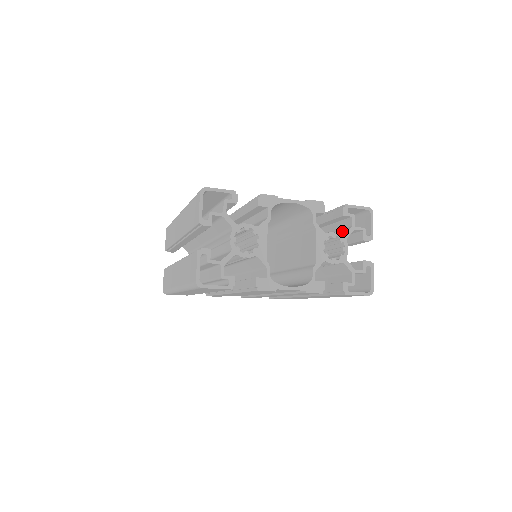
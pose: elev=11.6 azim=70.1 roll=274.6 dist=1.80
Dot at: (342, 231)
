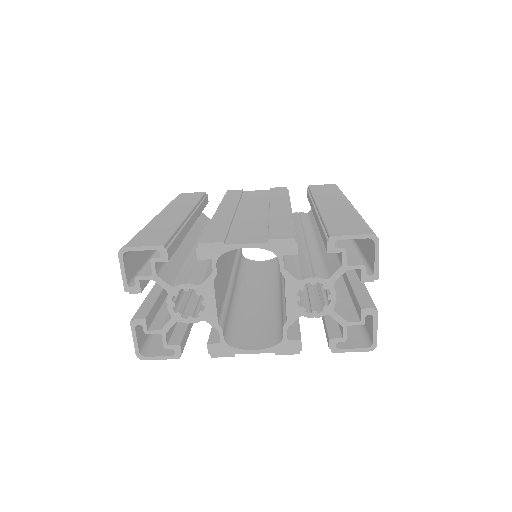
Dot at: (334, 265)
